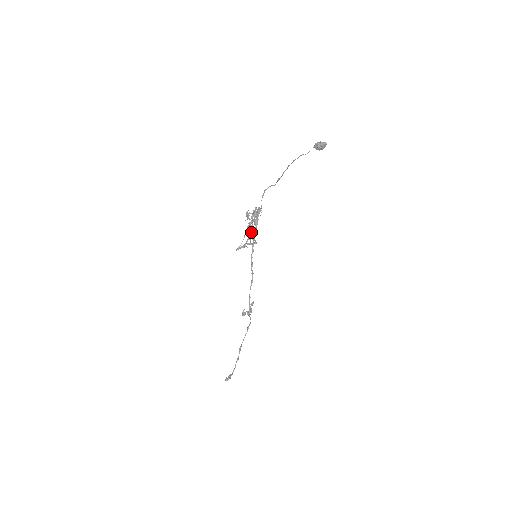
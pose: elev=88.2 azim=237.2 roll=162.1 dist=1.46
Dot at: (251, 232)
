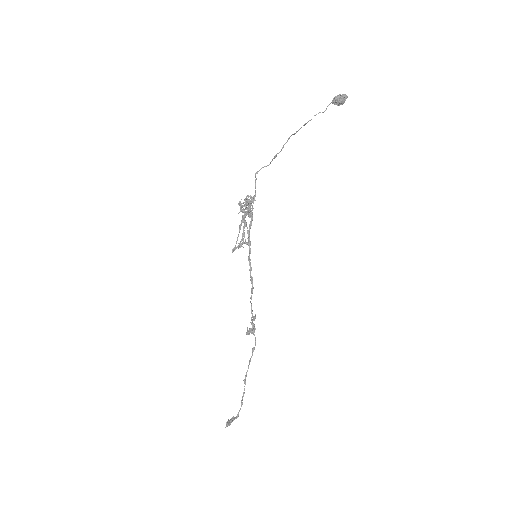
Dot at: (244, 228)
